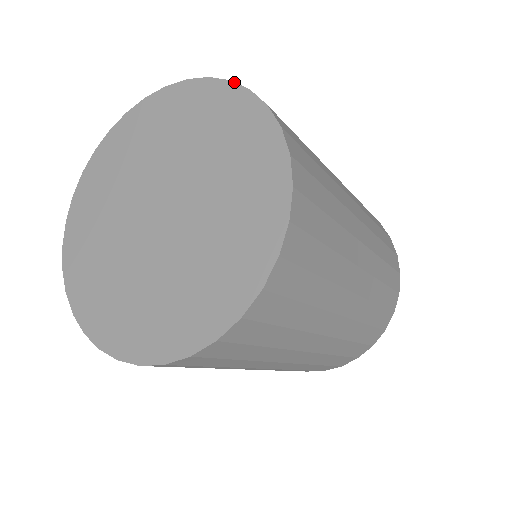
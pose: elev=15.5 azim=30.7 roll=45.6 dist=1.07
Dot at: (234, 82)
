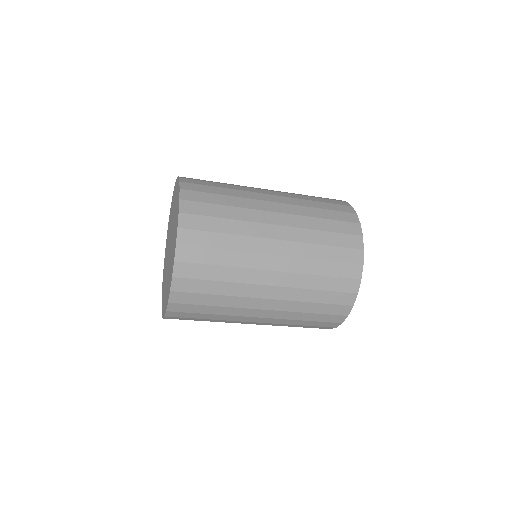
Dot at: occluded
